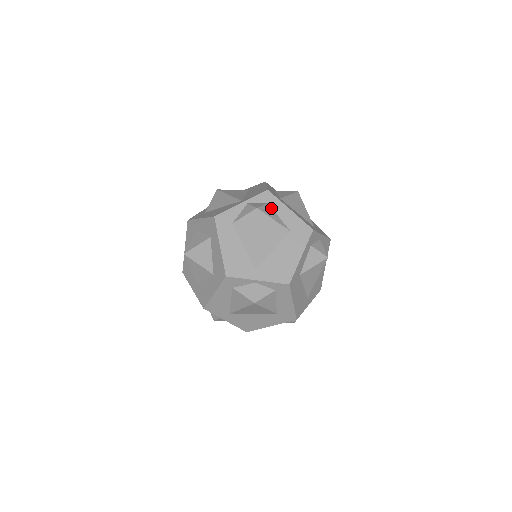
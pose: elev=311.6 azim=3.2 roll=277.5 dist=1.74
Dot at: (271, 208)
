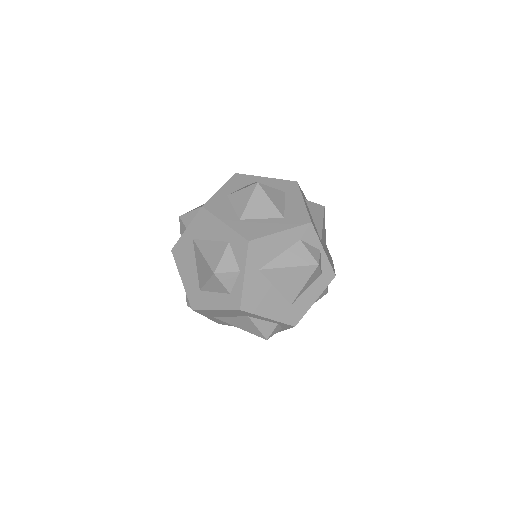
Dot at: occluded
